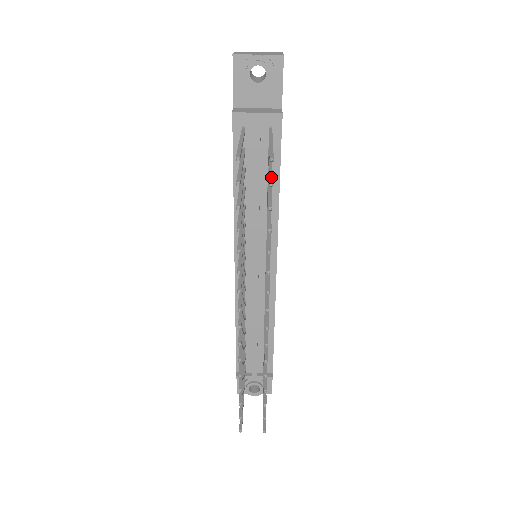
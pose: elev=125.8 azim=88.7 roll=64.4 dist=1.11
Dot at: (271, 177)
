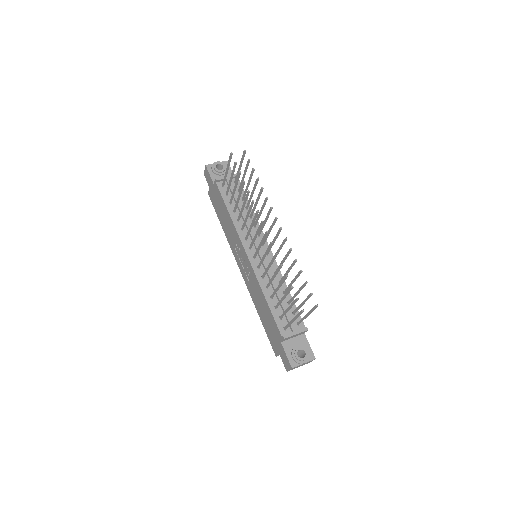
Dot at: (247, 163)
